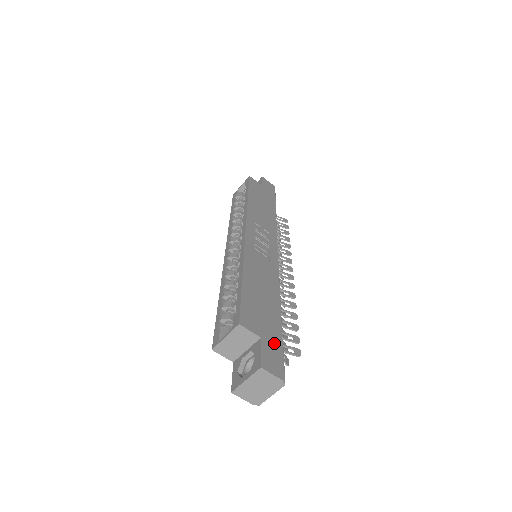
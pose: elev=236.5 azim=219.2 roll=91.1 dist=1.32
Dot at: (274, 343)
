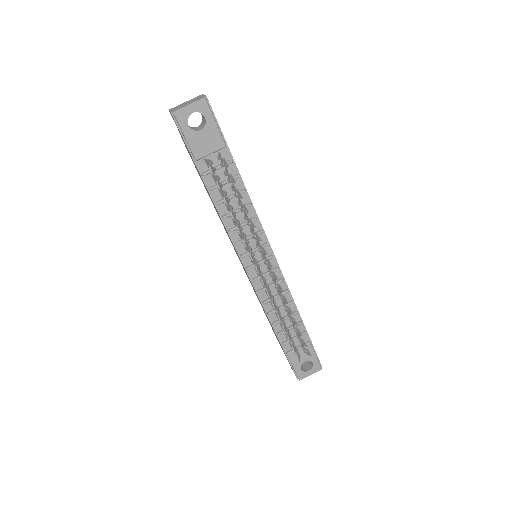
Dot at: occluded
